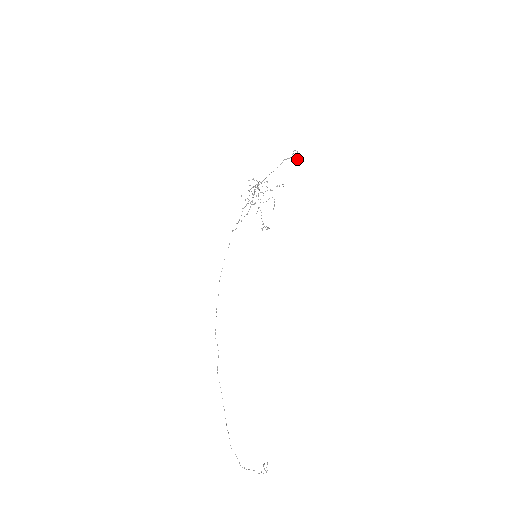
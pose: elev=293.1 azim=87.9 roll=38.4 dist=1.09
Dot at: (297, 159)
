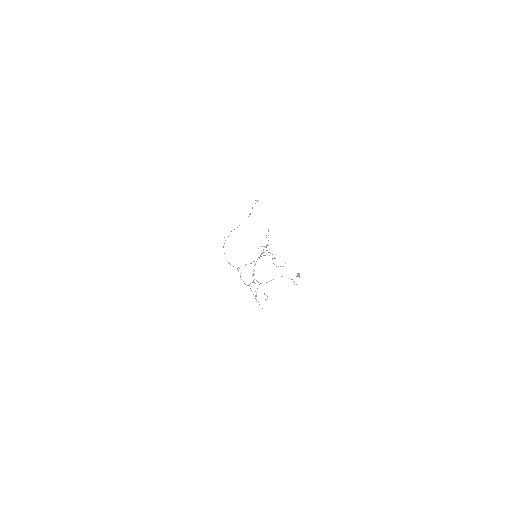
Dot at: (298, 276)
